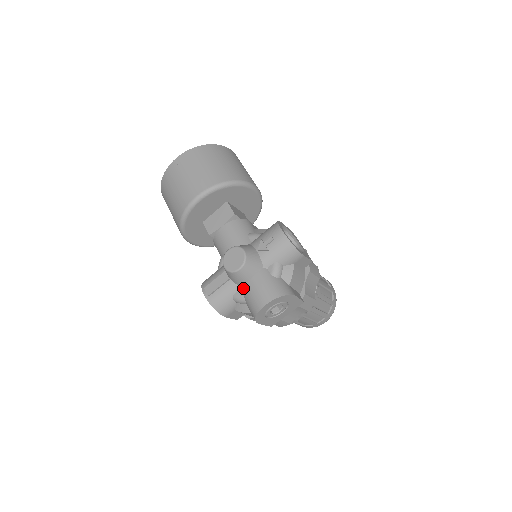
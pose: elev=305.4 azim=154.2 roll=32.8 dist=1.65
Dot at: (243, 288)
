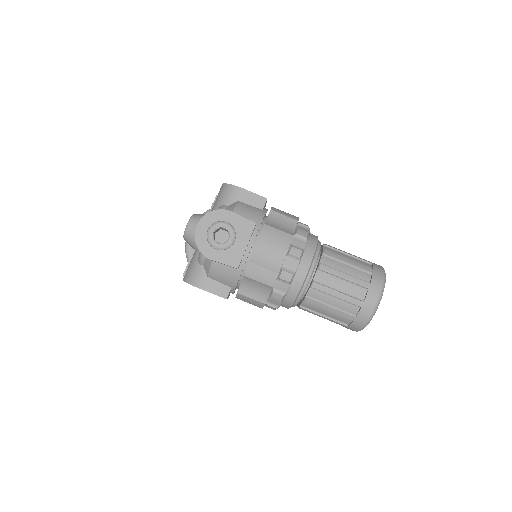
Dot at: occluded
